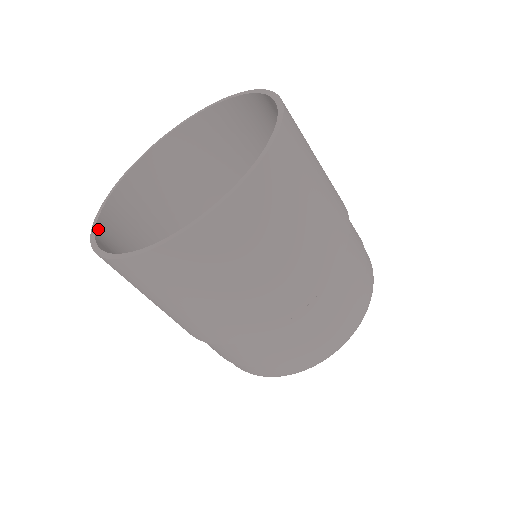
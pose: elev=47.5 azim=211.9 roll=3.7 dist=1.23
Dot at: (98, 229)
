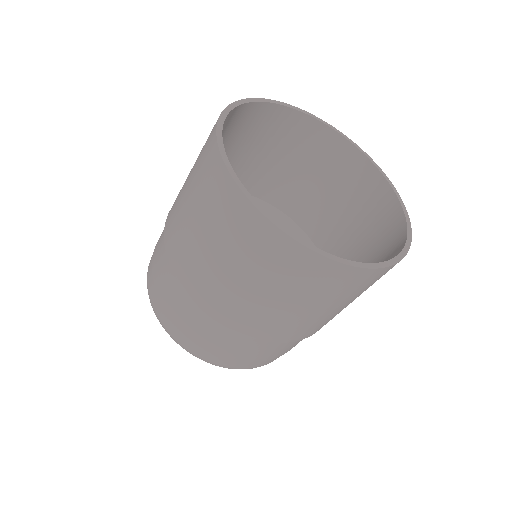
Dot at: (249, 198)
